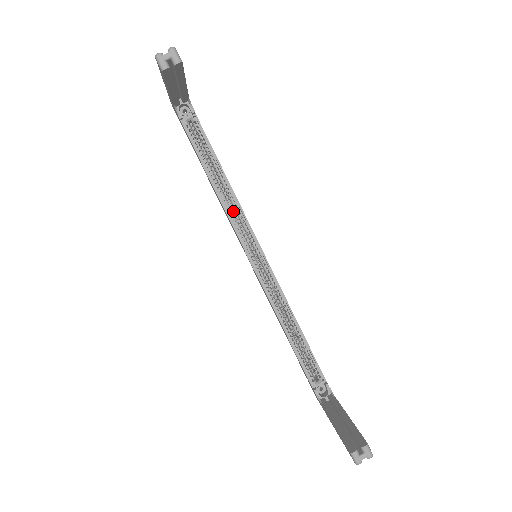
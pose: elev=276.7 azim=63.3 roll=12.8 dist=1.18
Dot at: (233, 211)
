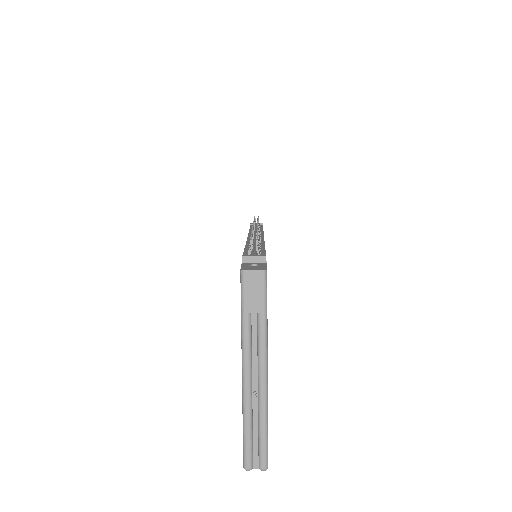
Dot at: occluded
